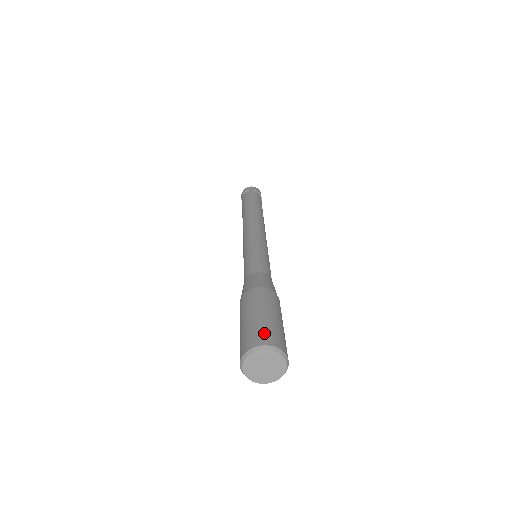
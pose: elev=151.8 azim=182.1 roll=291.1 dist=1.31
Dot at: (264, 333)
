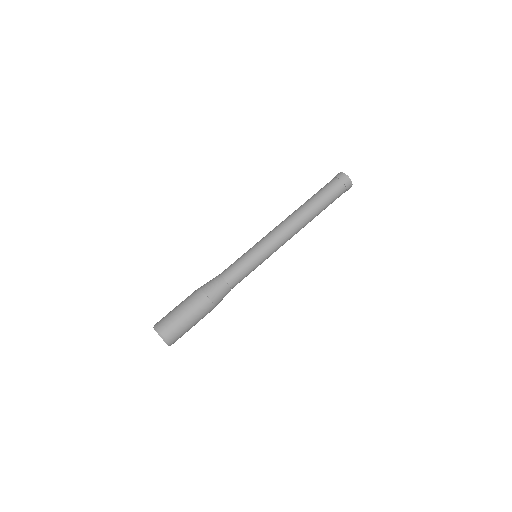
Dot at: (176, 335)
